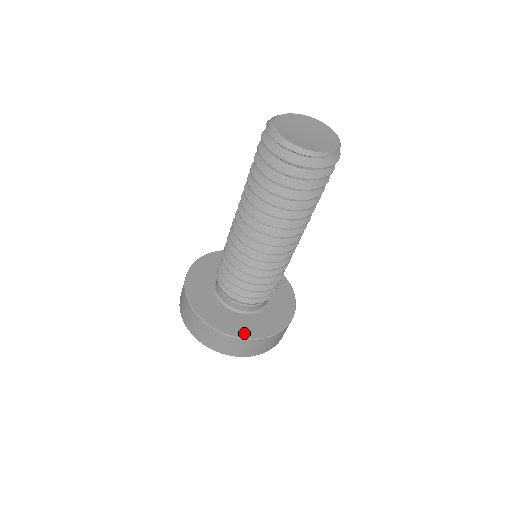
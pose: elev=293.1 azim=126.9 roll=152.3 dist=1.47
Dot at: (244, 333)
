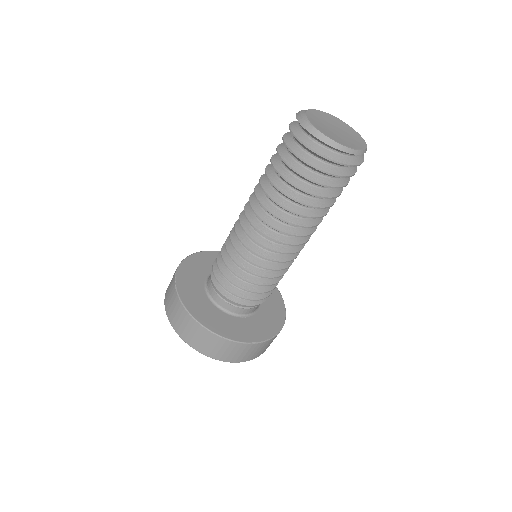
Dot at: (241, 337)
